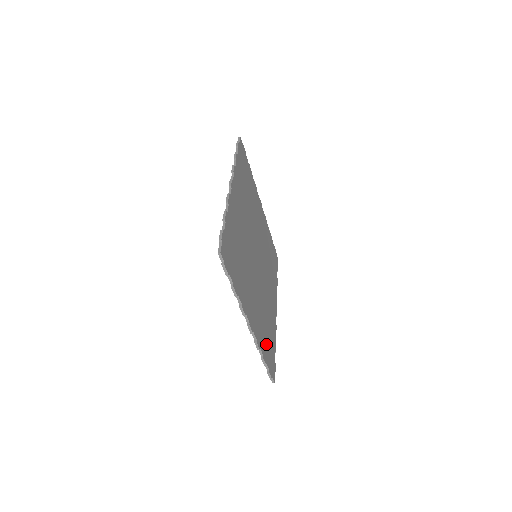
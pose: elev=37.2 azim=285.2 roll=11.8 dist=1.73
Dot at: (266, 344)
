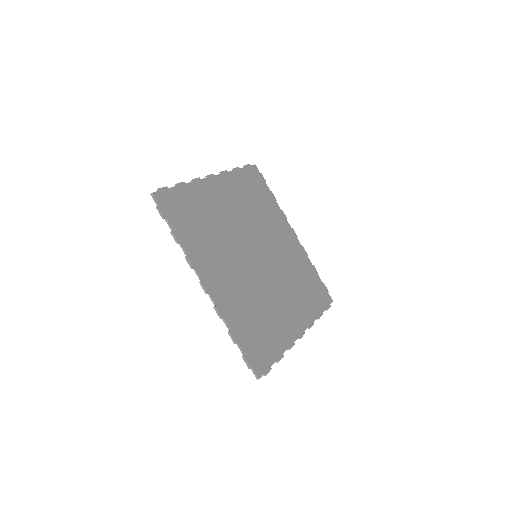
Dot at: (312, 299)
